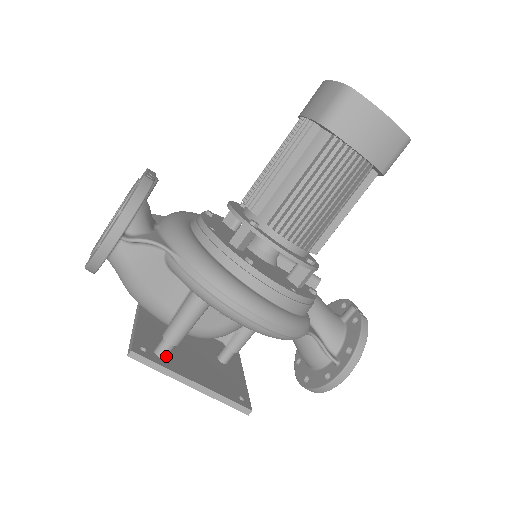
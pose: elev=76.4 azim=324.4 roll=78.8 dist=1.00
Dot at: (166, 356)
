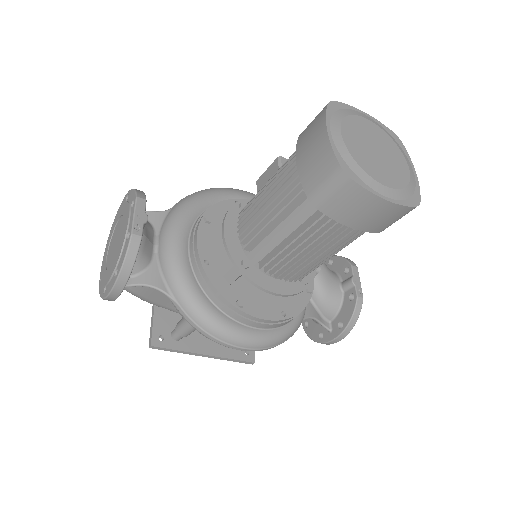
Dot at: (181, 338)
